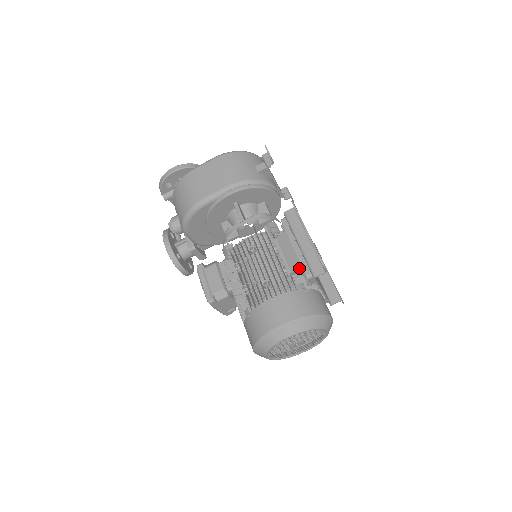
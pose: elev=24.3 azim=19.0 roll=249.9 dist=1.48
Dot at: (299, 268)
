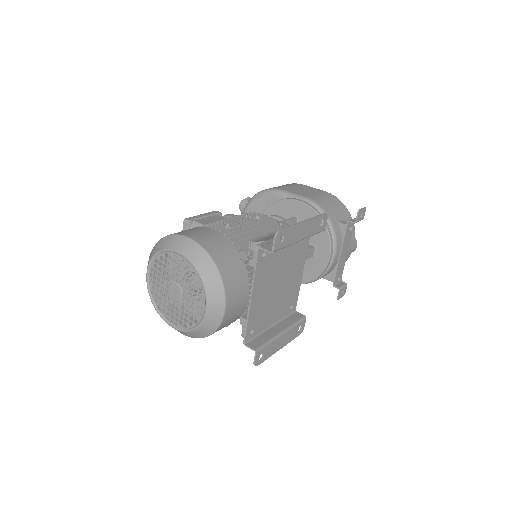
Dot at: occluded
